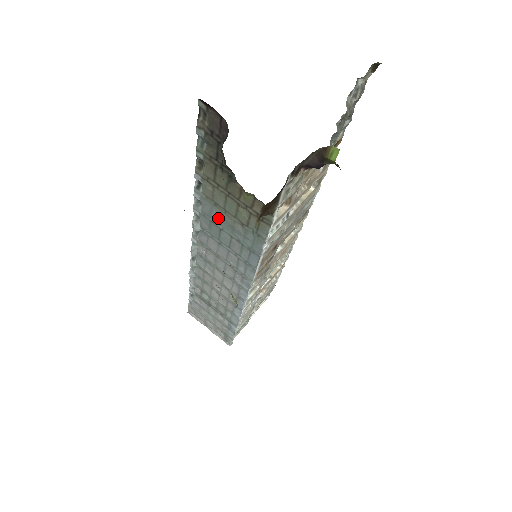
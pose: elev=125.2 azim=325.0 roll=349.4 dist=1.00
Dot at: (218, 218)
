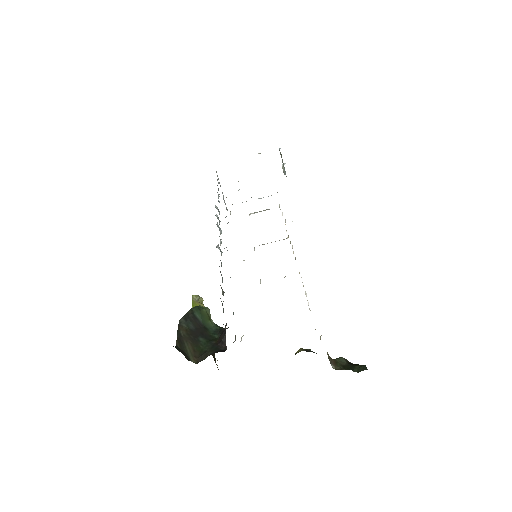
Dot at: occluded
